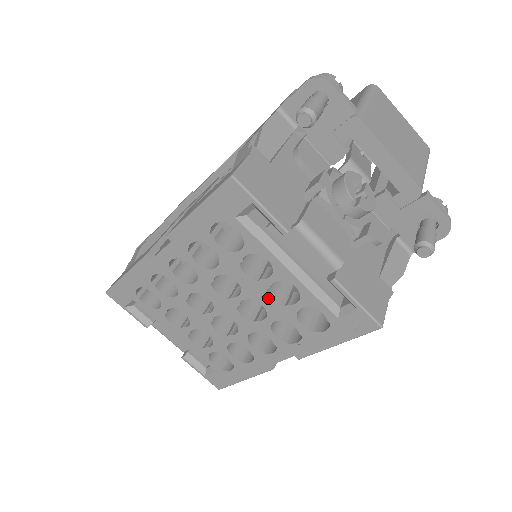
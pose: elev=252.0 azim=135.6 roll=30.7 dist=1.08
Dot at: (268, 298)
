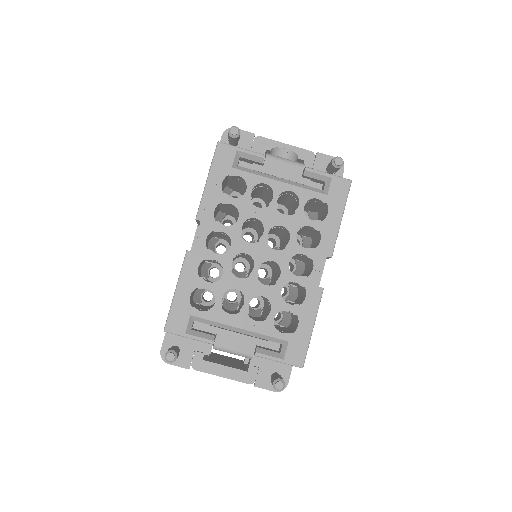
Dot at: (282, 216)
